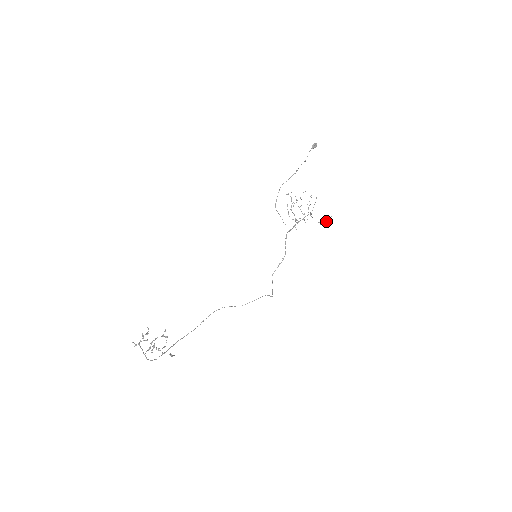
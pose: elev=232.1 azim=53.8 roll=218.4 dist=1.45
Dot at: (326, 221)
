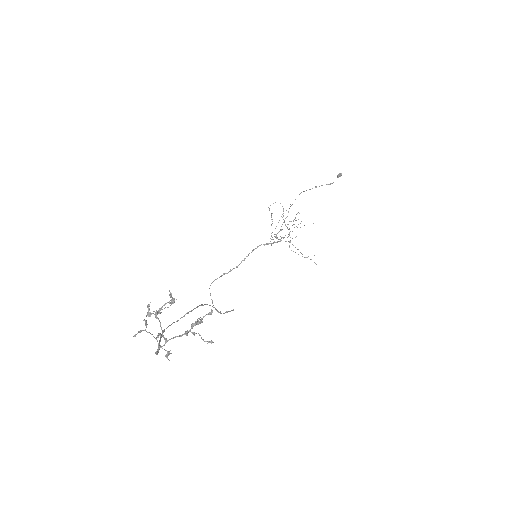
Dot at: (307, 257)
